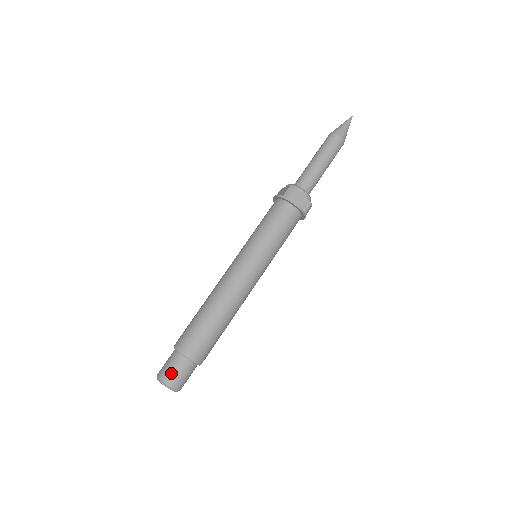
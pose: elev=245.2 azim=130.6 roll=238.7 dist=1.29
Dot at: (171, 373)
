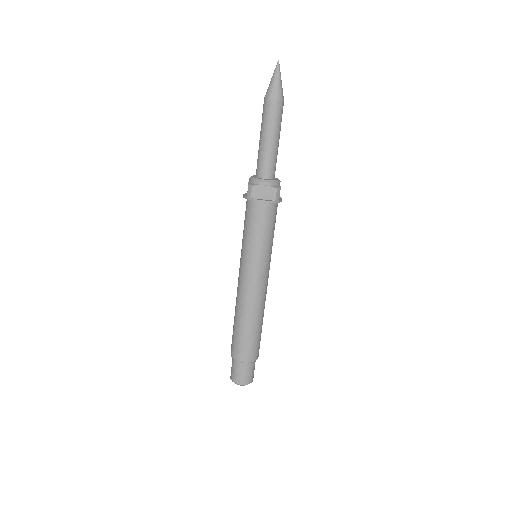
Dot at: (236, 376)
